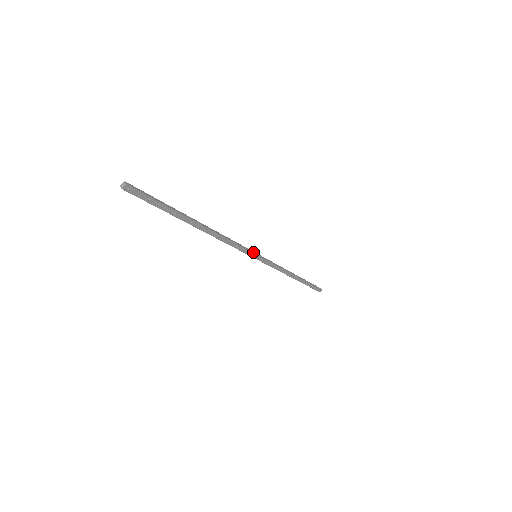
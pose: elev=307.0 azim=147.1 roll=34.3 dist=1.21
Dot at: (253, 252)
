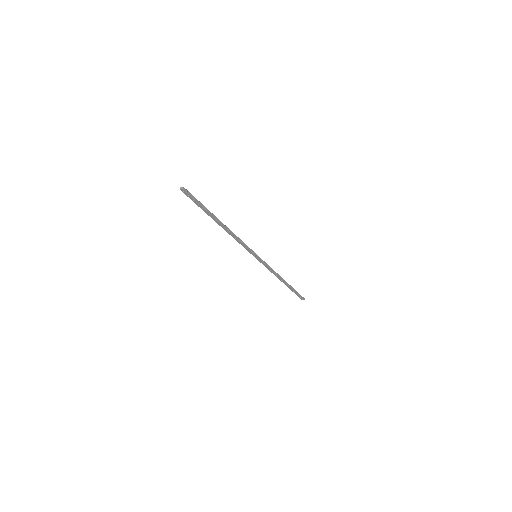
Dot at: (254, 253)
